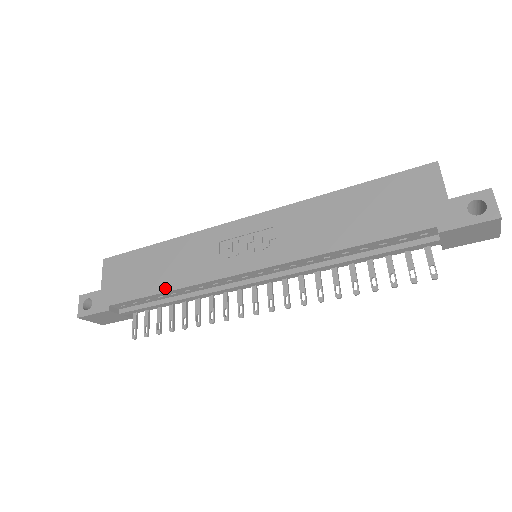
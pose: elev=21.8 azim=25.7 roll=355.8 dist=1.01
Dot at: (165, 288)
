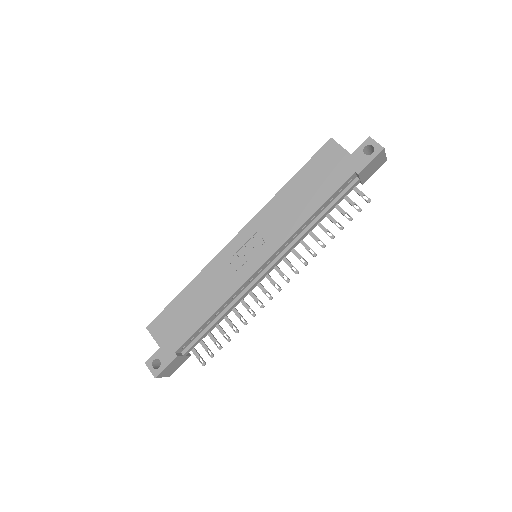
Dot at: (210, 313)
